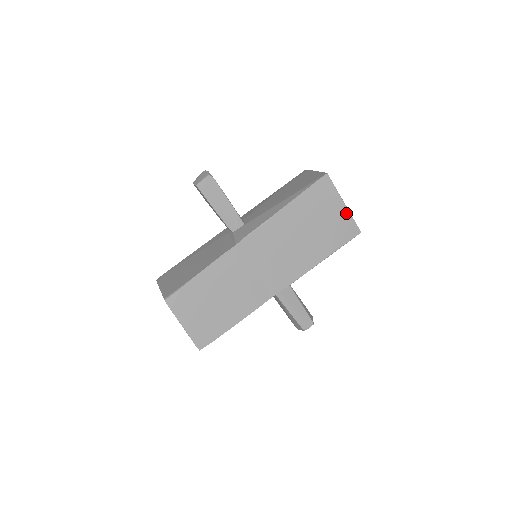
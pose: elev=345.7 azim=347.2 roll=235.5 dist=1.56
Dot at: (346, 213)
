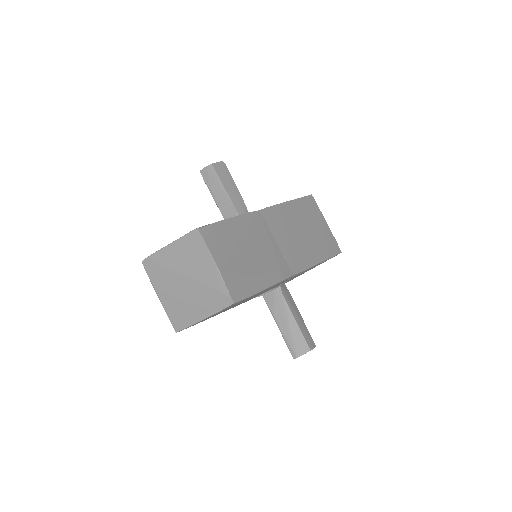
Dot at: (329, 231)
